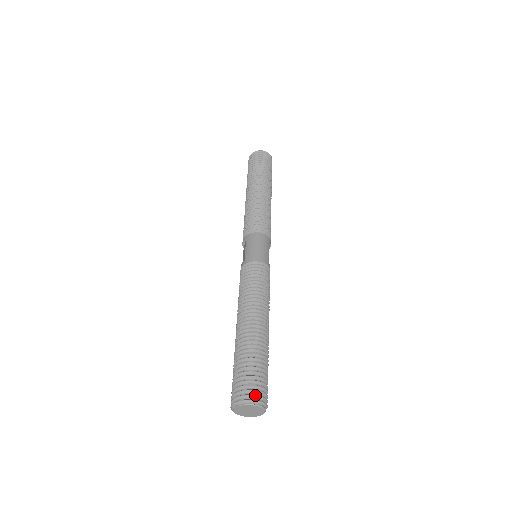
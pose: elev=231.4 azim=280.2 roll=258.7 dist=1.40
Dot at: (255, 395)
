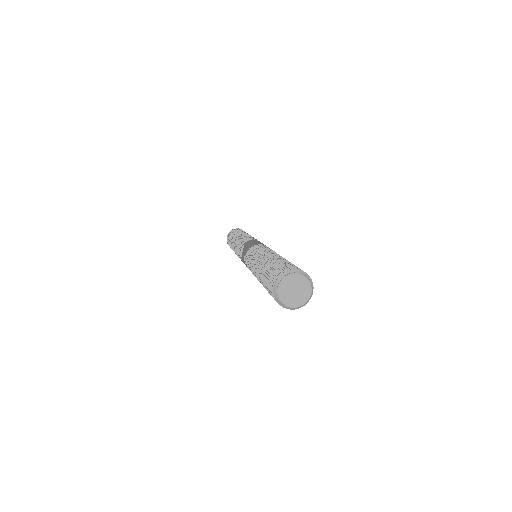
Dot at: (300, 269)
